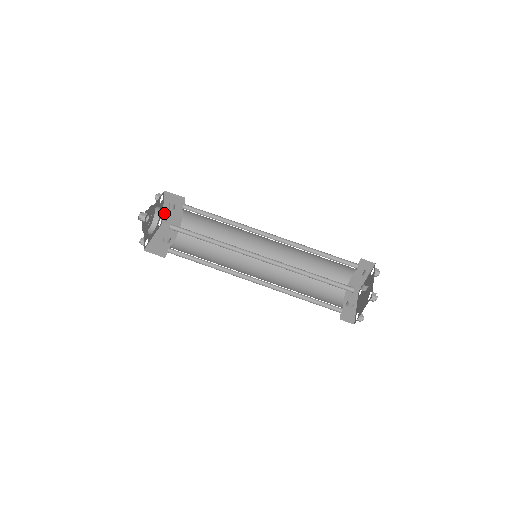
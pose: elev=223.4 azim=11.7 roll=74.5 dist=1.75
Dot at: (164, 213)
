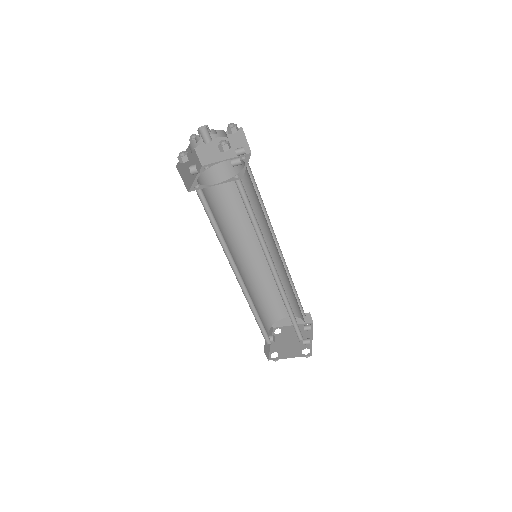
Dot at: occluded
